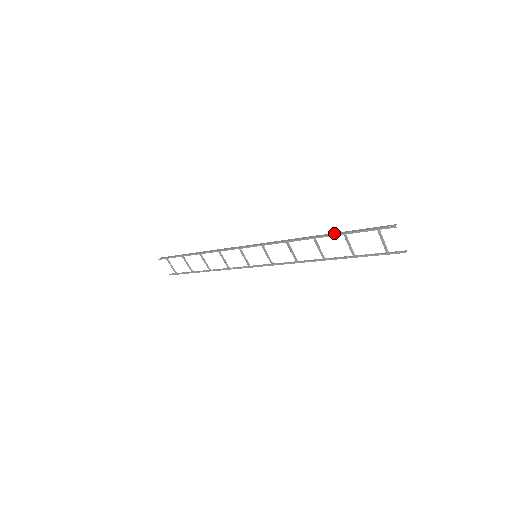
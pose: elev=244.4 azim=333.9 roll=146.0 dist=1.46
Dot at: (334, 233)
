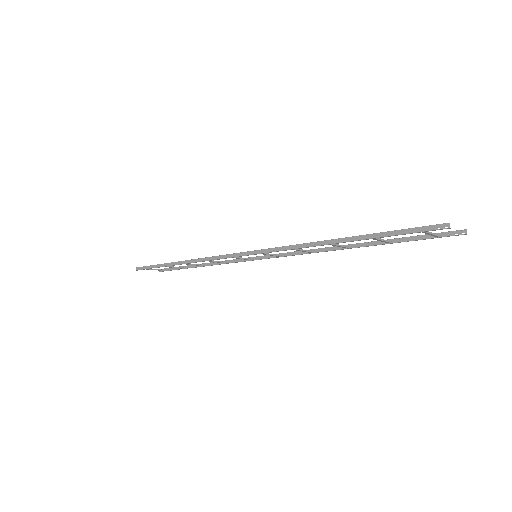
Dot at: (356, 238)
